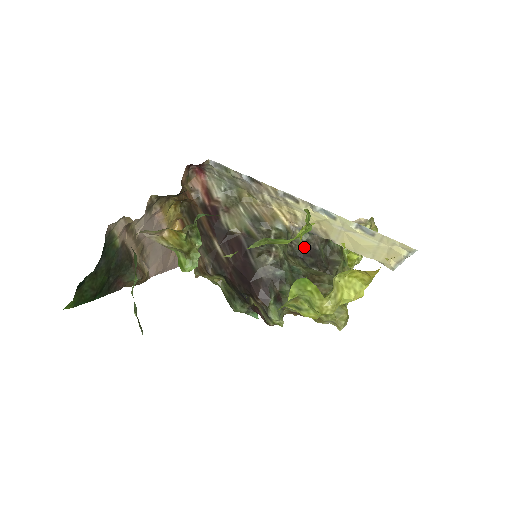
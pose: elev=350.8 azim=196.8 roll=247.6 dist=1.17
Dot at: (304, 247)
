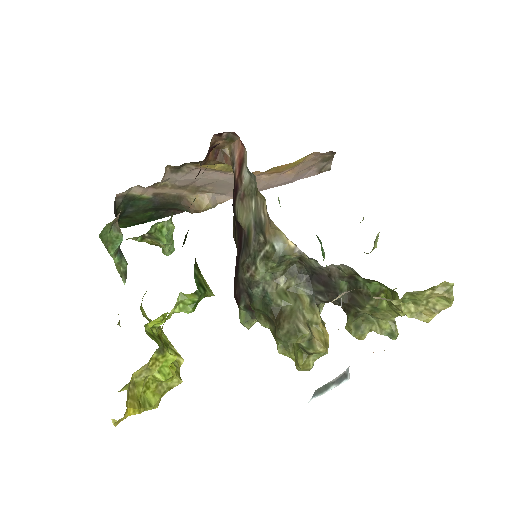
Dot at: (316, 272)
